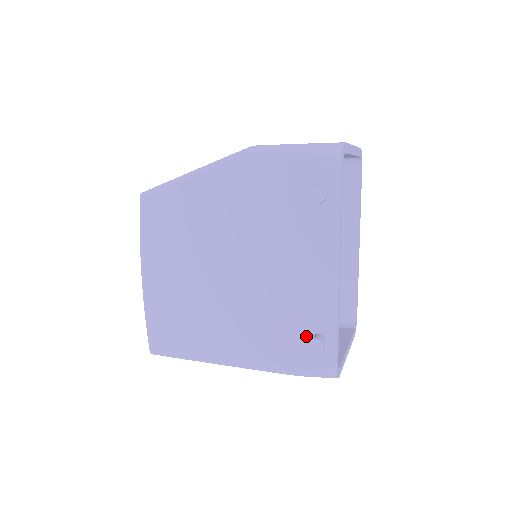
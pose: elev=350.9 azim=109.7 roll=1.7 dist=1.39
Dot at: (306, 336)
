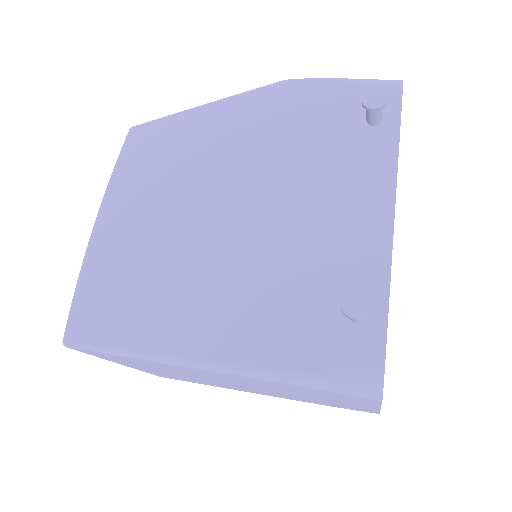
Dot at: (335, 309)
